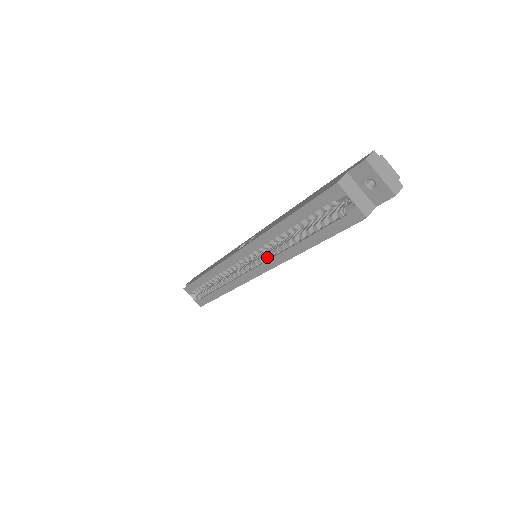
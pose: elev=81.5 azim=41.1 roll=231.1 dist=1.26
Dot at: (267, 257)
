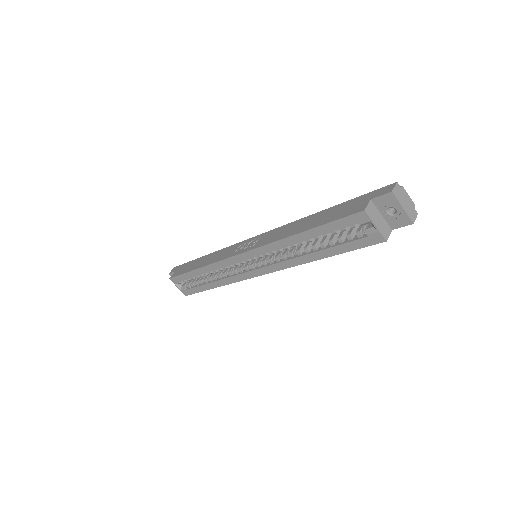
Dot at: (273, 261)
